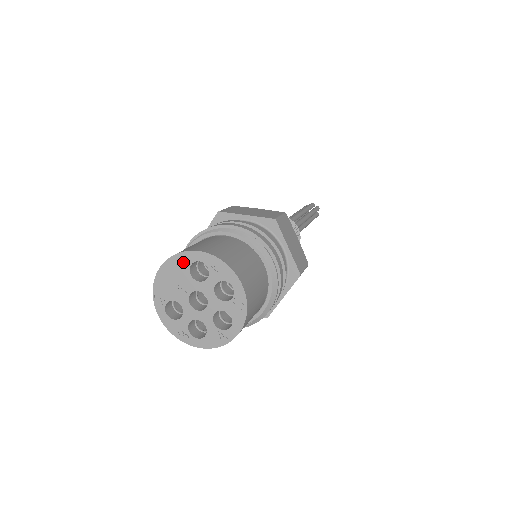
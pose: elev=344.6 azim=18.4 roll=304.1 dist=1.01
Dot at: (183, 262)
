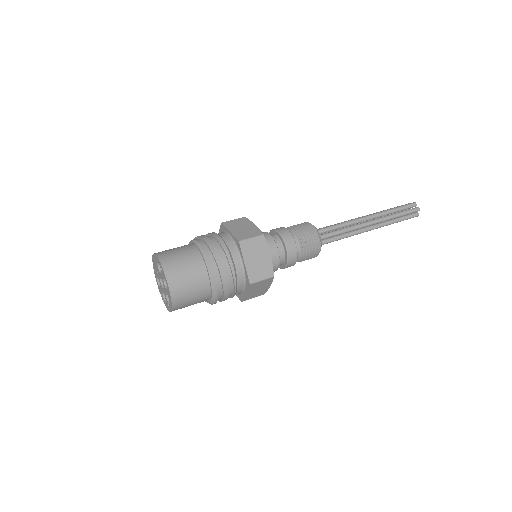
Dot at: (156, 259)
